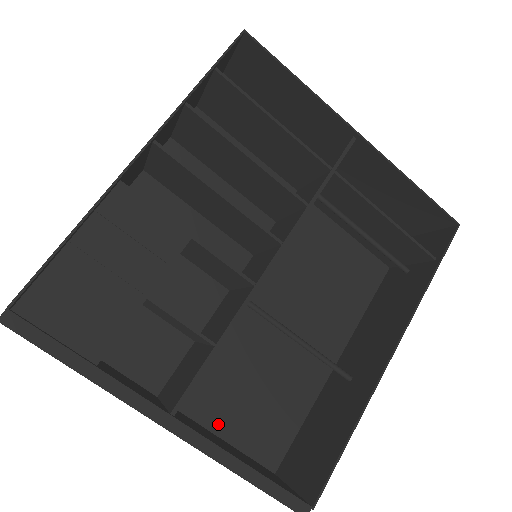
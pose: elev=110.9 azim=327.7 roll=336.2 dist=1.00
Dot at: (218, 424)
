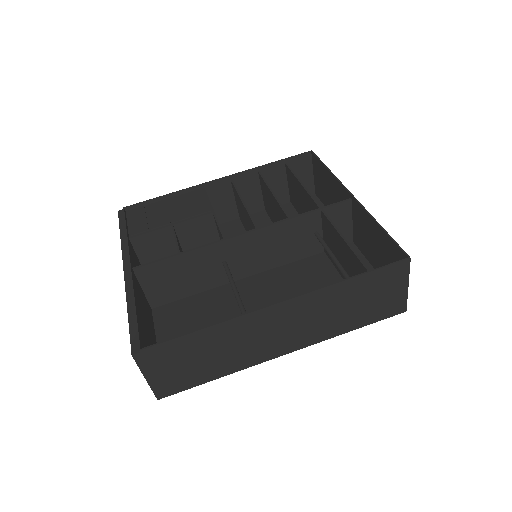
Dot at: (164, 339)
